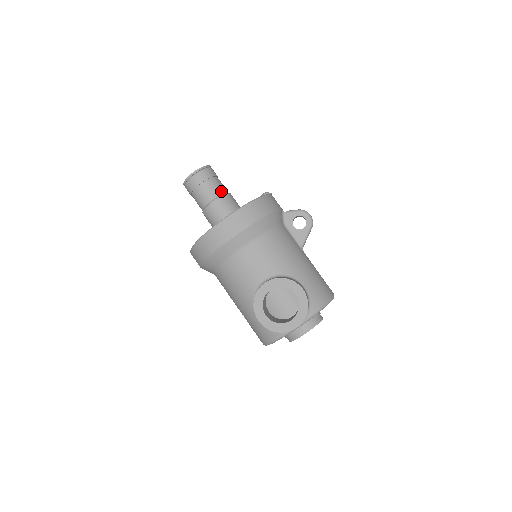
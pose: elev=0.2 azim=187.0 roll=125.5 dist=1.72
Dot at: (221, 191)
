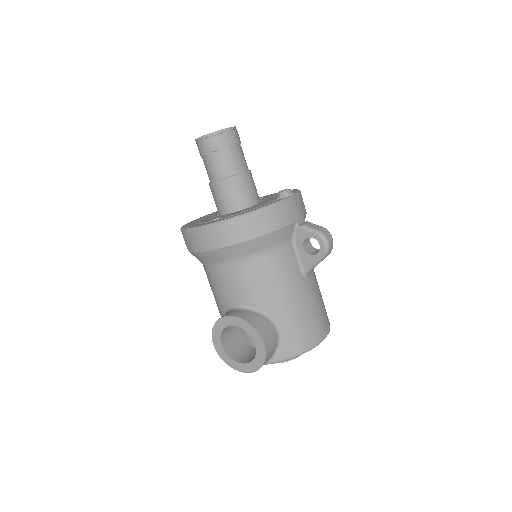
Dot at: (232, 170)
